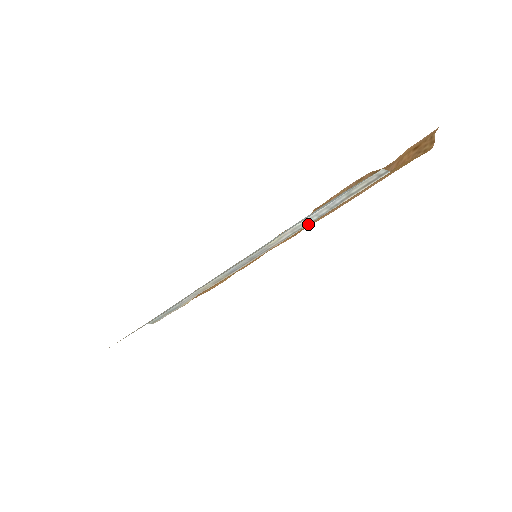
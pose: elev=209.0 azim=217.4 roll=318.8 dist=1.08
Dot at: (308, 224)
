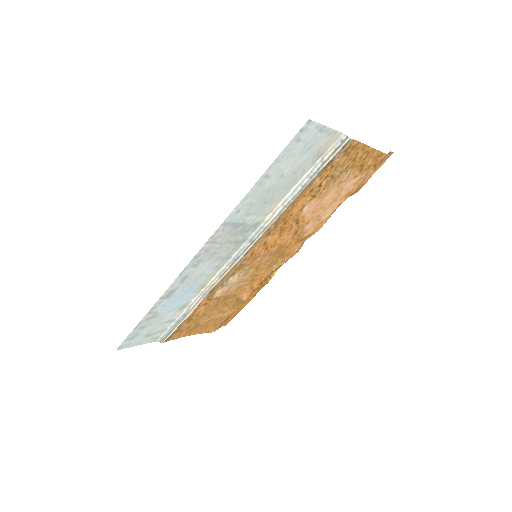
Dot at: (295, 197)
